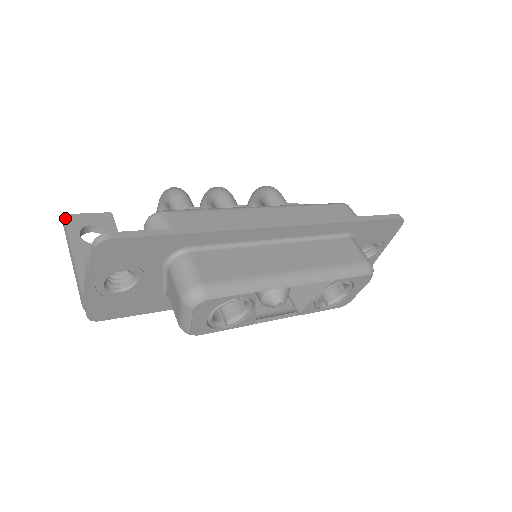
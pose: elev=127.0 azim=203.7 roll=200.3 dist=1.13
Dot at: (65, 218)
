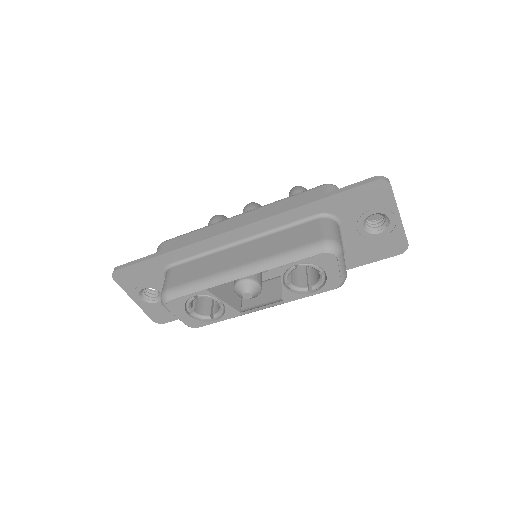
Dot at: occluded
